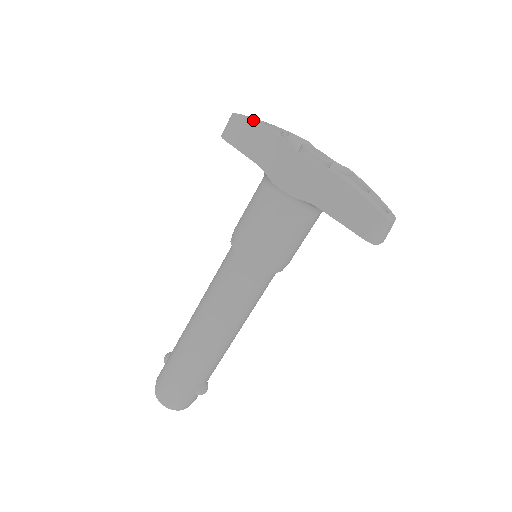
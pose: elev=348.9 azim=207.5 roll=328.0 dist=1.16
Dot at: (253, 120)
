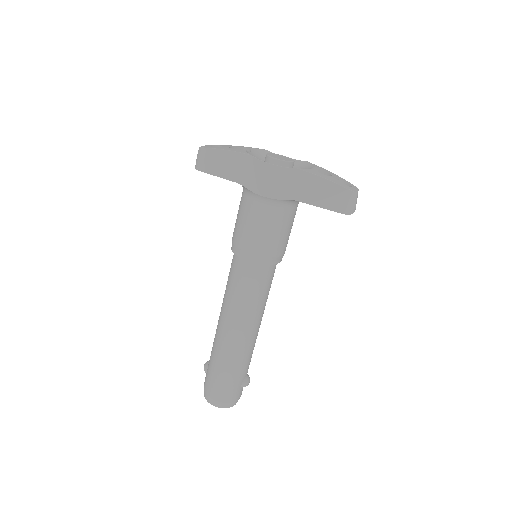
Dot at: (220, 148)
